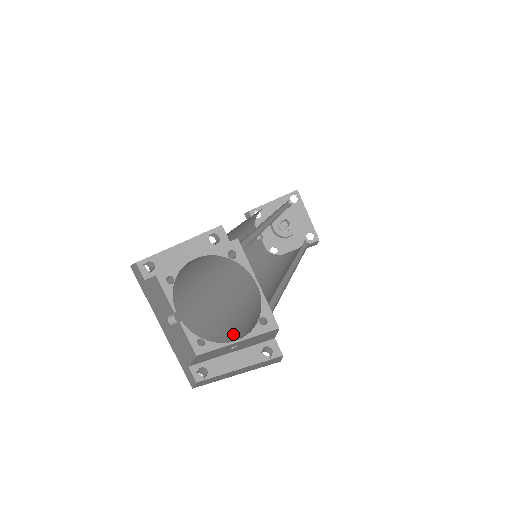
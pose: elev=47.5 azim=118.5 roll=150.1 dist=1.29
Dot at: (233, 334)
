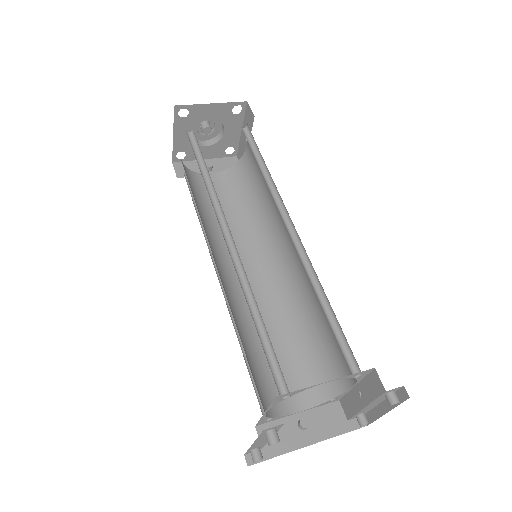
Dot at: (341, 371)
